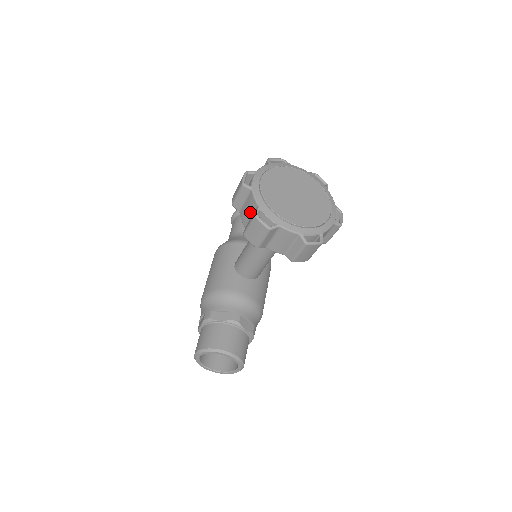
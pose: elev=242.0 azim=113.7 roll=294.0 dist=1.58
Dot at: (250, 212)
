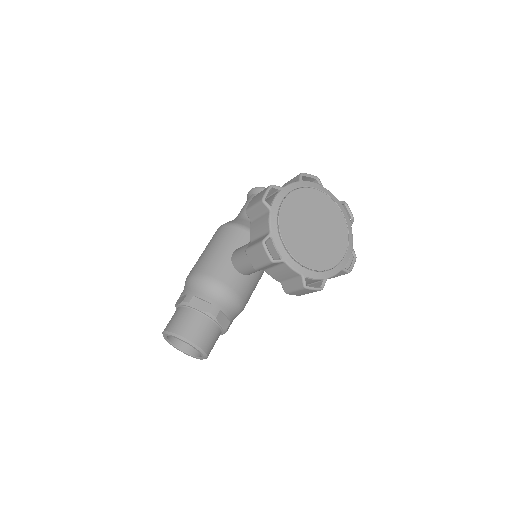
Dot at: (260, 231)
